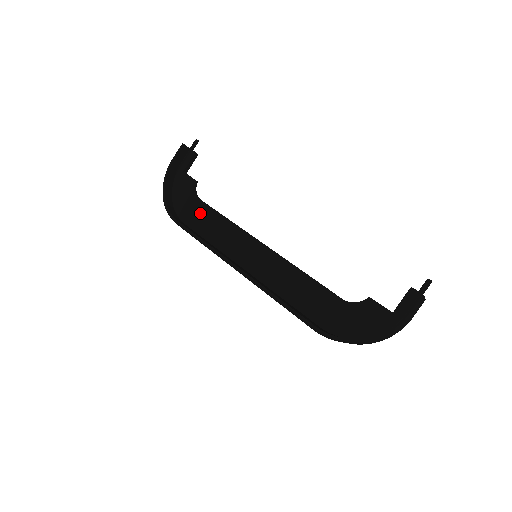
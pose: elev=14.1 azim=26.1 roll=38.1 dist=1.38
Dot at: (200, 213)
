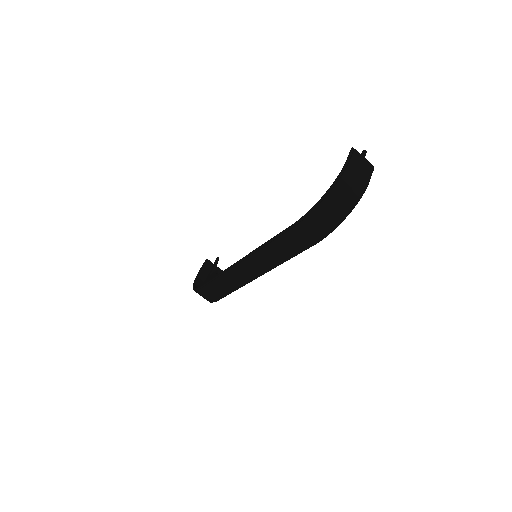
Dot at: occluded
